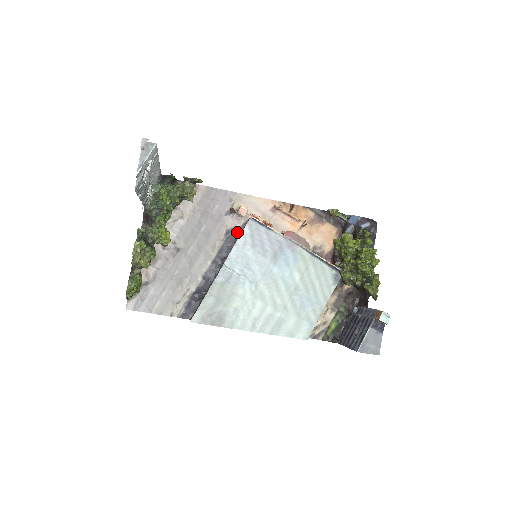
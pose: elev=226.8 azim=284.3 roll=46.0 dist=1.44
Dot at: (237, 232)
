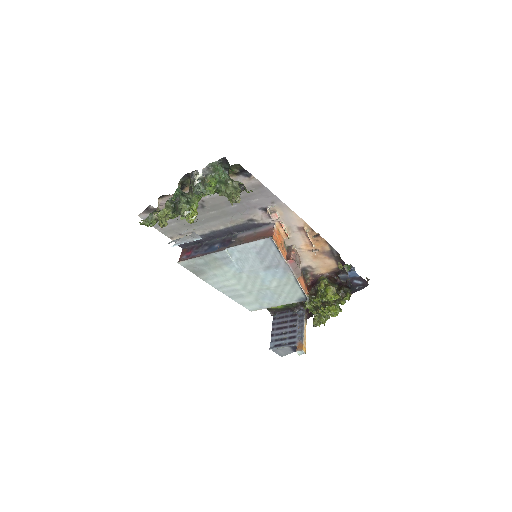
Dot at: (259, 225)
